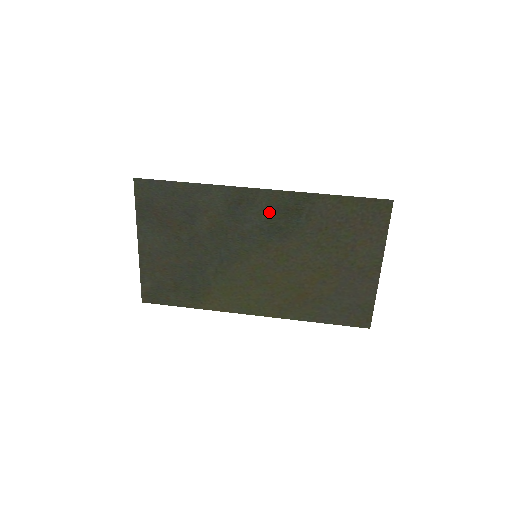
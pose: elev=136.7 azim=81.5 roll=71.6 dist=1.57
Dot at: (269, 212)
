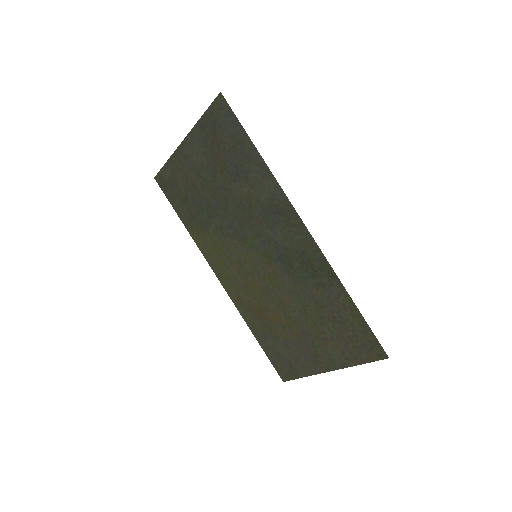
Dot at: (294, 246)
